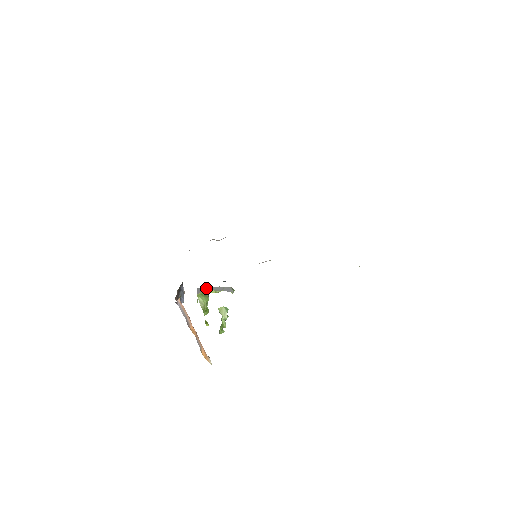
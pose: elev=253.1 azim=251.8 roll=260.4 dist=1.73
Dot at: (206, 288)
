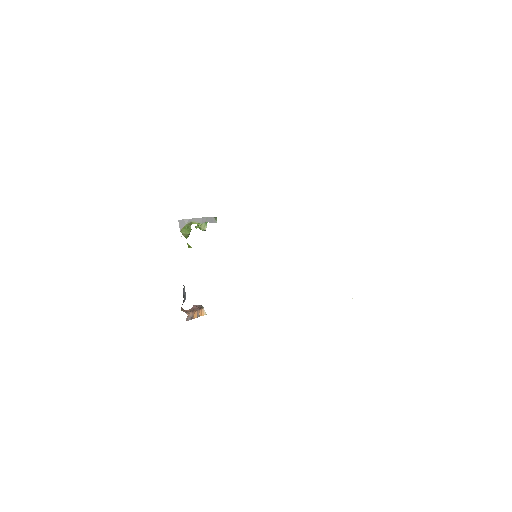
Dot at: (188, 220)
